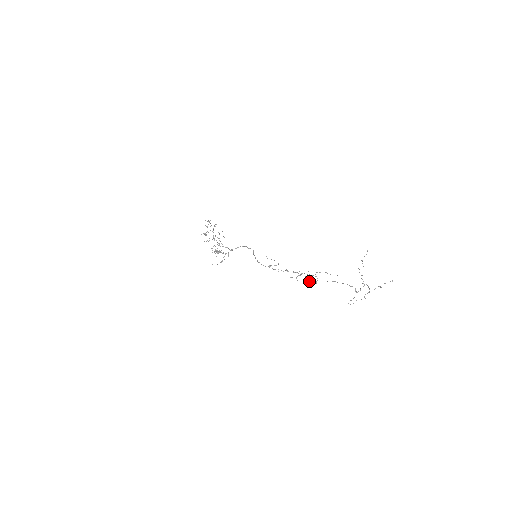
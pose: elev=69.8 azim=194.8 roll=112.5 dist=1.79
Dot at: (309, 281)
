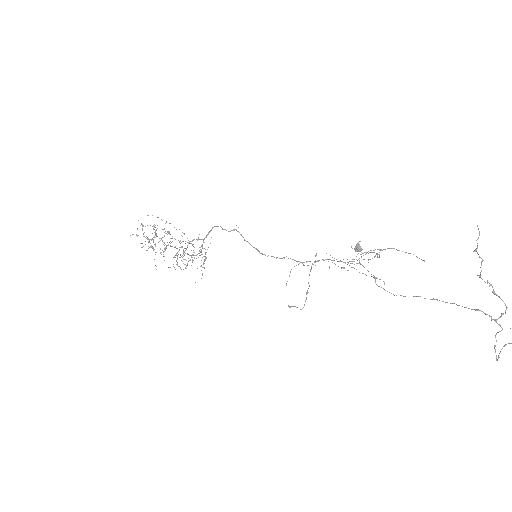
Dot at: (357, 244)
